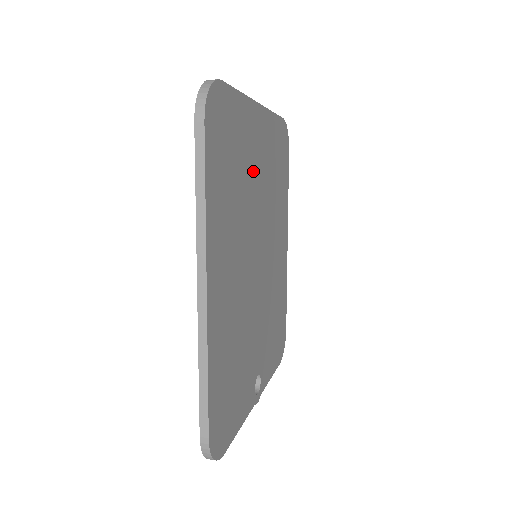
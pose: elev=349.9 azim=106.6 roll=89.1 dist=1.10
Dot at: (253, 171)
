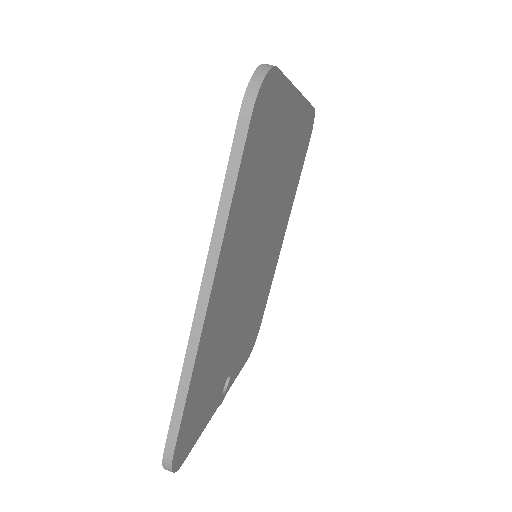
Dot at: (277, 167)
